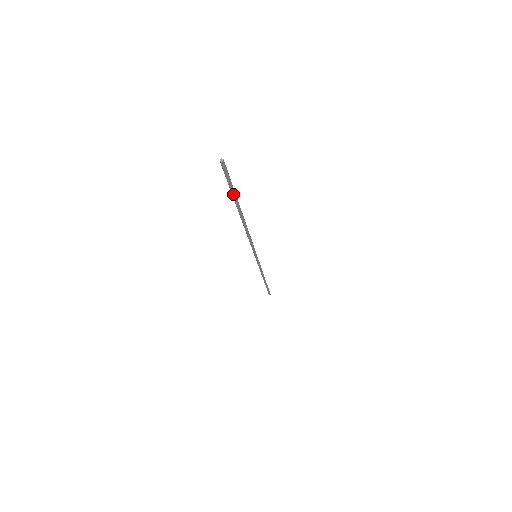
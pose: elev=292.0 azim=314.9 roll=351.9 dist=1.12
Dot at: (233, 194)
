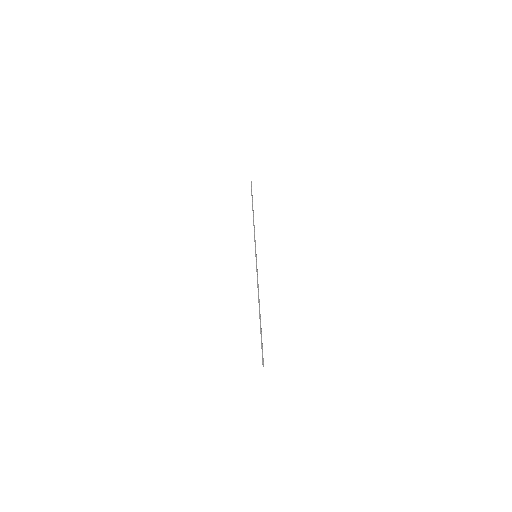
Dot at: occluded
